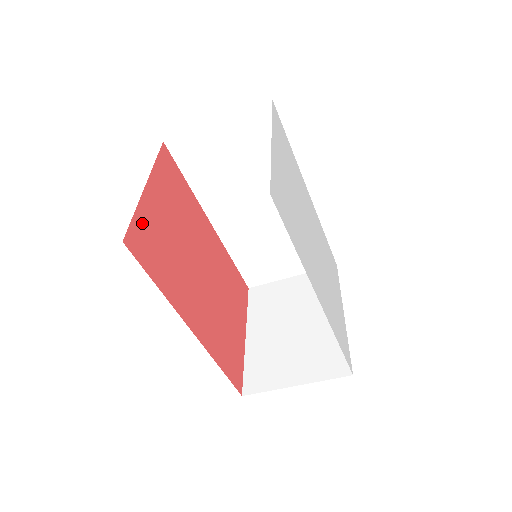
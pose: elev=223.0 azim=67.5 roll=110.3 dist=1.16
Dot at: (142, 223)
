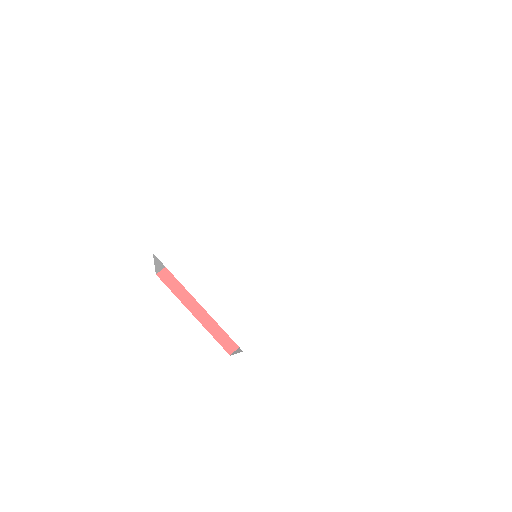
Dot at: (218, 331)
